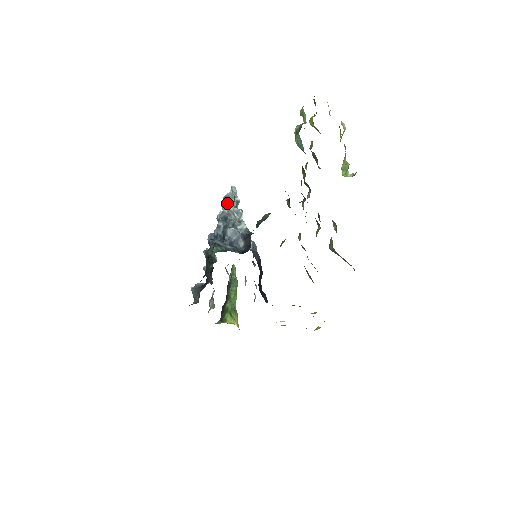
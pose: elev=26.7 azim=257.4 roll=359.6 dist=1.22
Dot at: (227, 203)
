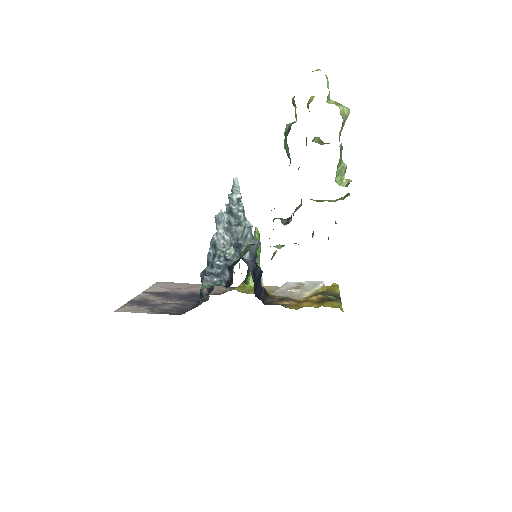
Dot at: (217, 226)
